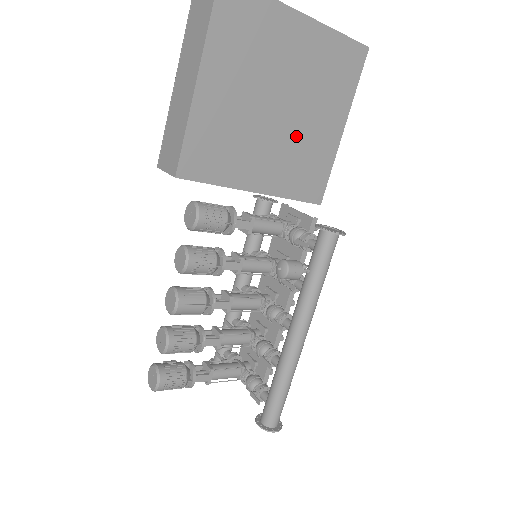
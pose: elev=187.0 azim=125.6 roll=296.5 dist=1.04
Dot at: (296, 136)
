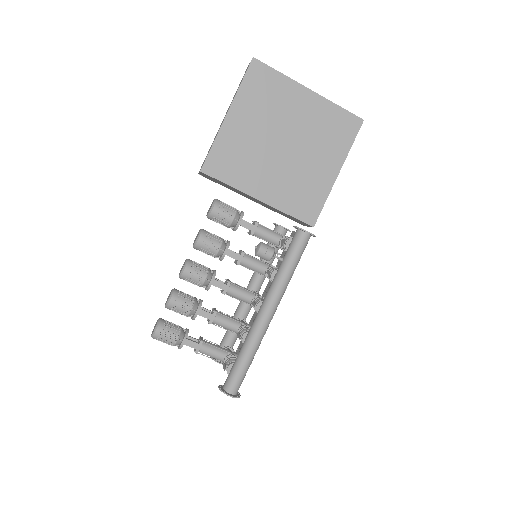
Dot at: (296, 168)
